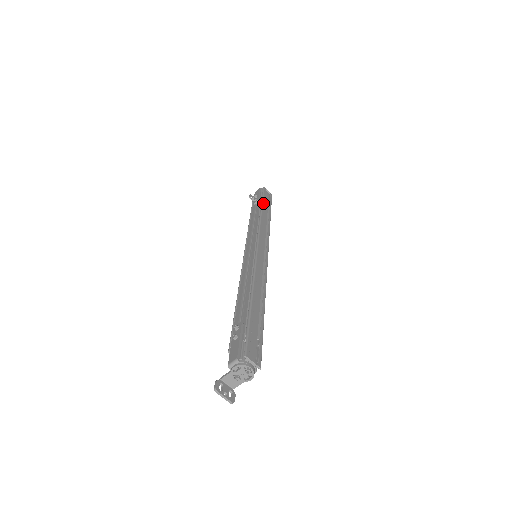
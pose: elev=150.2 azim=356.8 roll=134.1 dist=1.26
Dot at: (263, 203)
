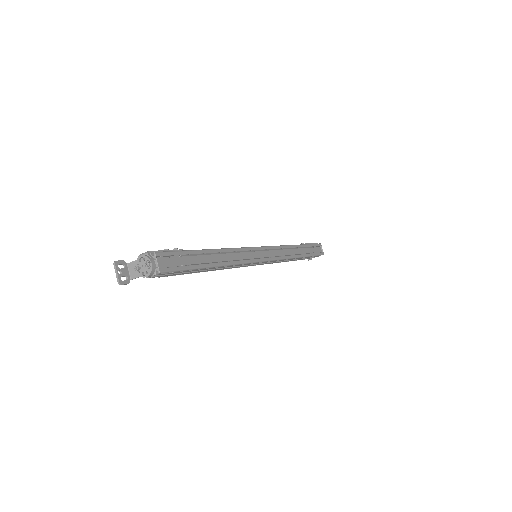
Dot at: (305, 245)
